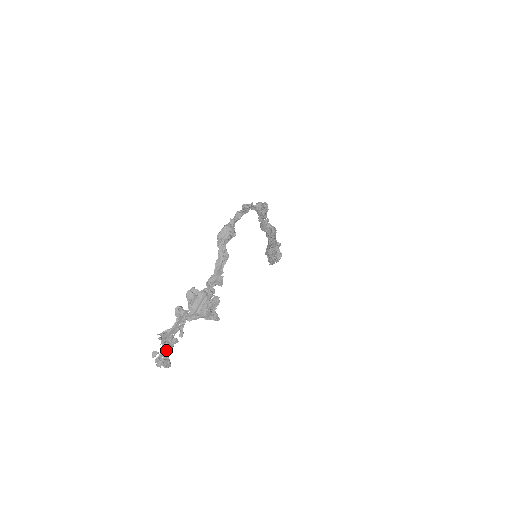
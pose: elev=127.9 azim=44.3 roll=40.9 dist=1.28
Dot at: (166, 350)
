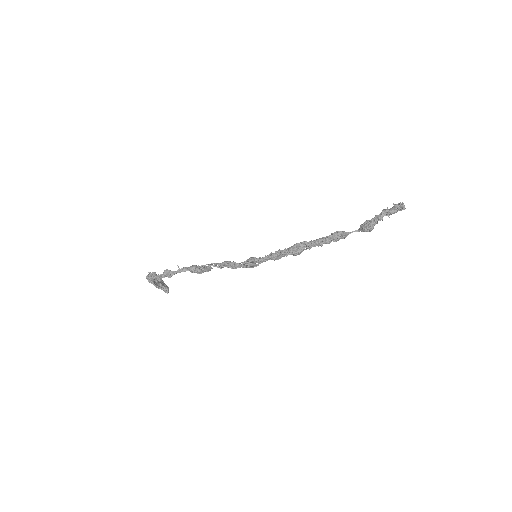
Dot at: occluded
